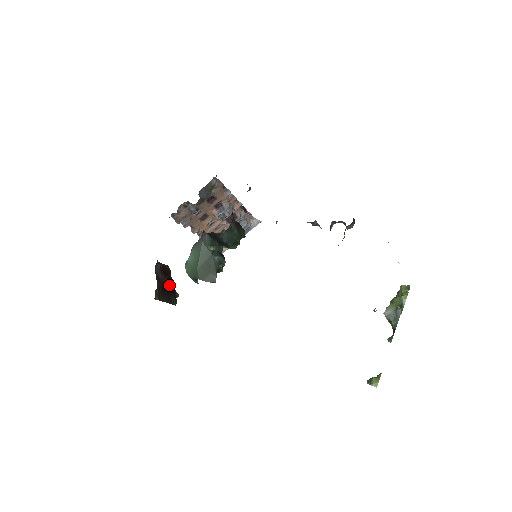
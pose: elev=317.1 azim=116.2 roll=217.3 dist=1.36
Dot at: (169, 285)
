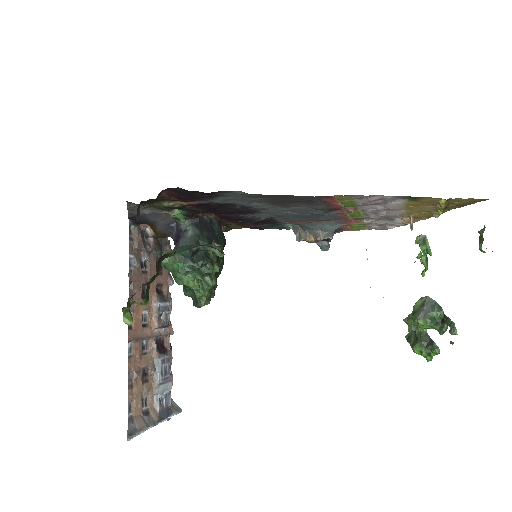
Dot at: occluded
